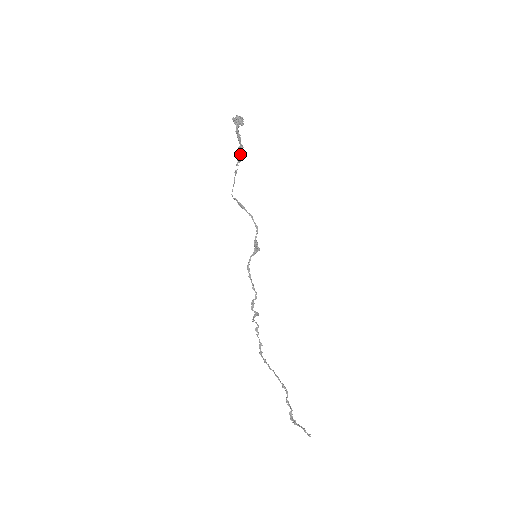
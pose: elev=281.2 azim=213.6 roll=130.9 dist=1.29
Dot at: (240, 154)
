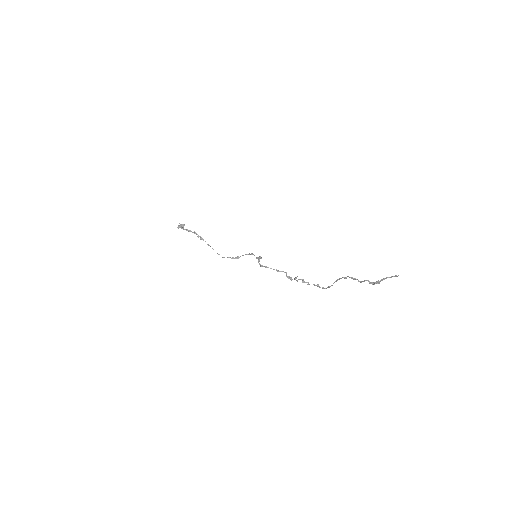
Dot at: (199, 236)
